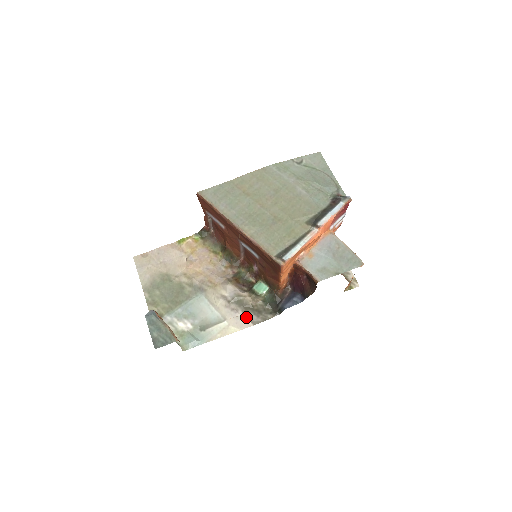
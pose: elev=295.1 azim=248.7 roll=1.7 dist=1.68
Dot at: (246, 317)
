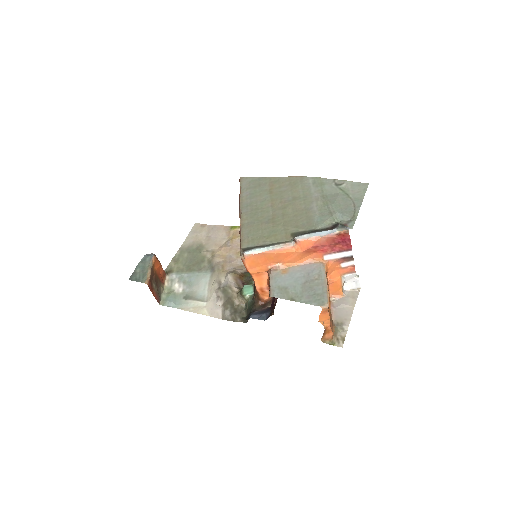
Dot at: (223, 309)
